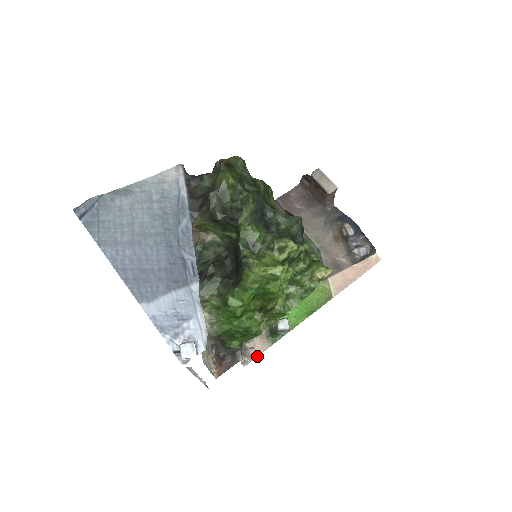
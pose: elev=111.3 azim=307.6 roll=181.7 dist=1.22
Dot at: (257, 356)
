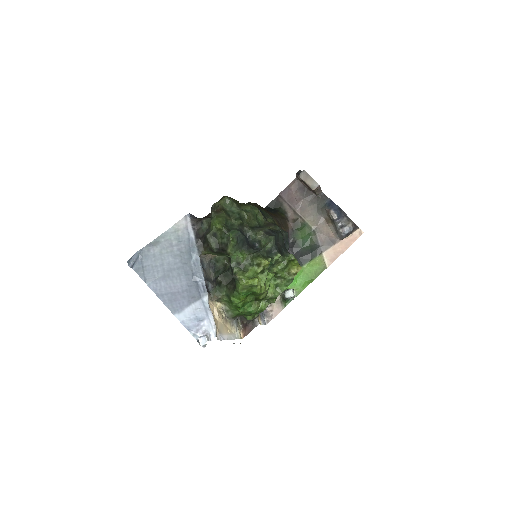
Dot at: (275, 316)
